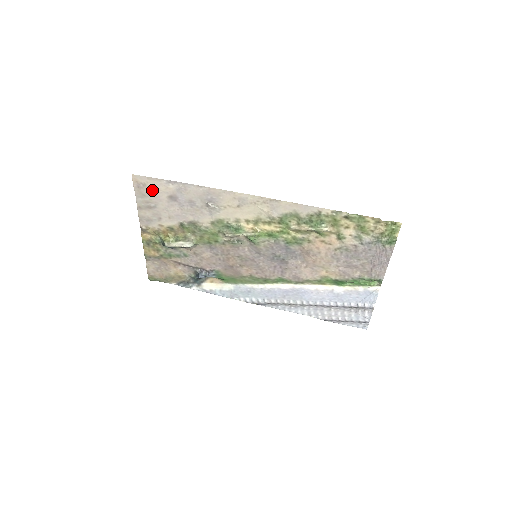
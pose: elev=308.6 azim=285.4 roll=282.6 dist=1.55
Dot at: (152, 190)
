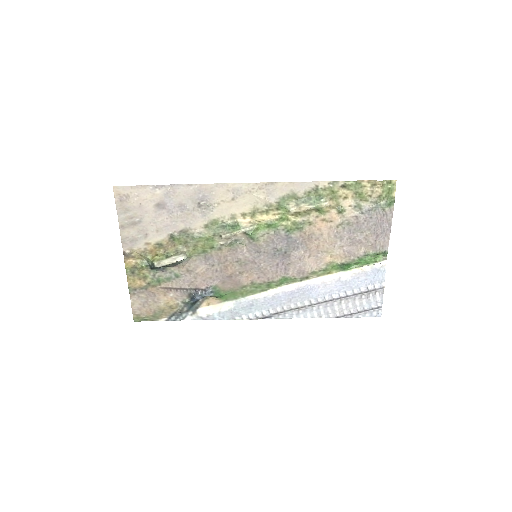
Dot at: (136, 201)
